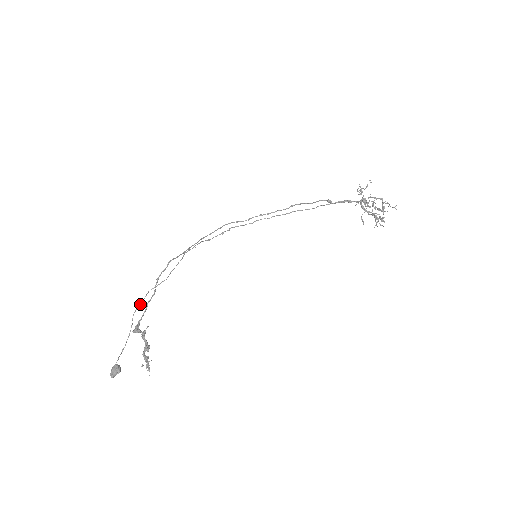
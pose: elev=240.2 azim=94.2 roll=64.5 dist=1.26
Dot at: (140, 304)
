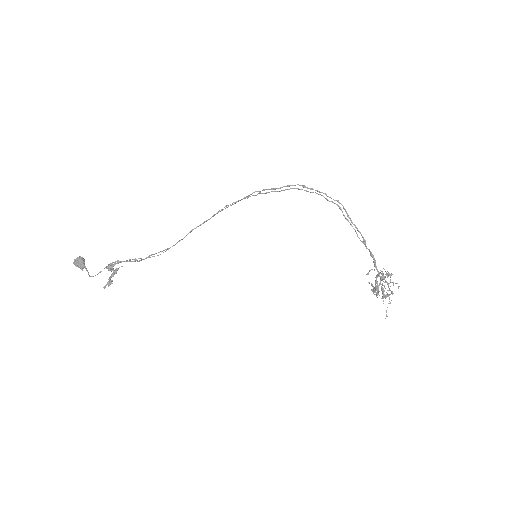
Dot at: (122, 261)
